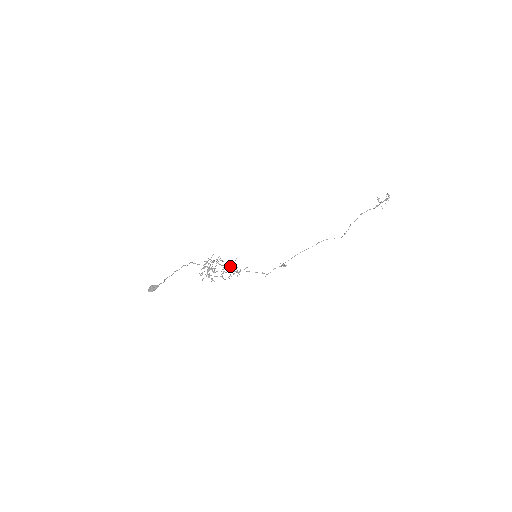
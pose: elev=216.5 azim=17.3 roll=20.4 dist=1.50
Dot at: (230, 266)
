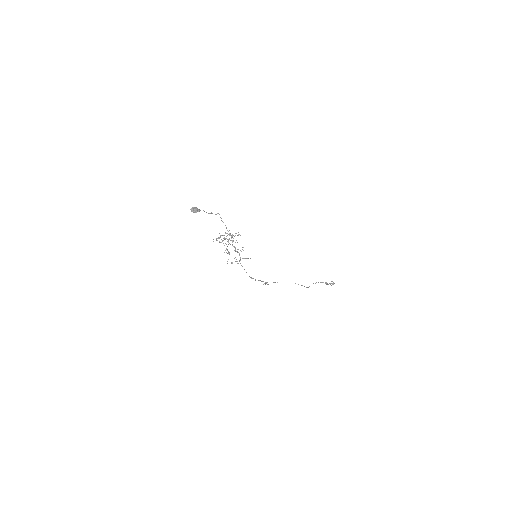
Dot at: (238, 249)
